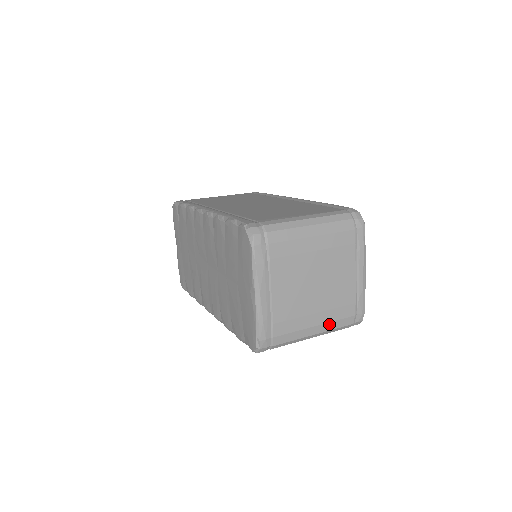
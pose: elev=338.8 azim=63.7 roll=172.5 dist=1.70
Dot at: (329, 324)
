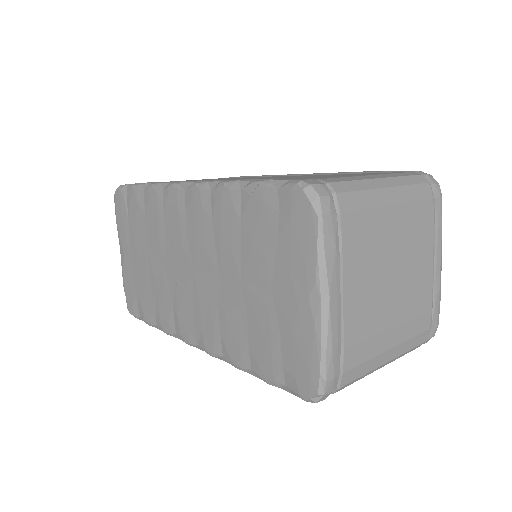
Dot at: (404, 344)
